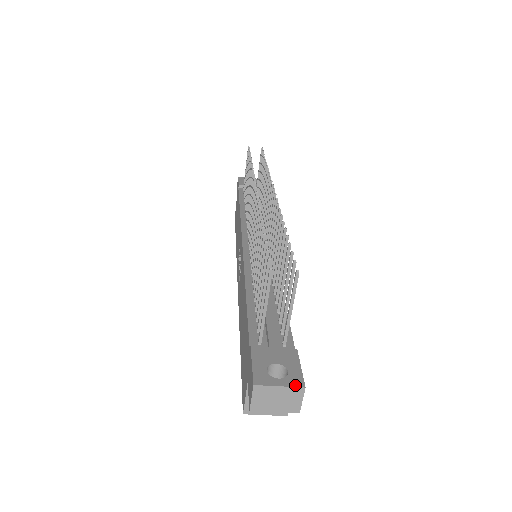
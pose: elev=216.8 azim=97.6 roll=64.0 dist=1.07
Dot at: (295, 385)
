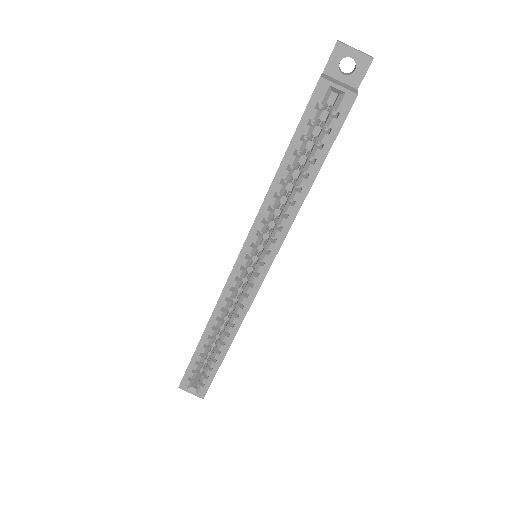
Dot at: occluded
